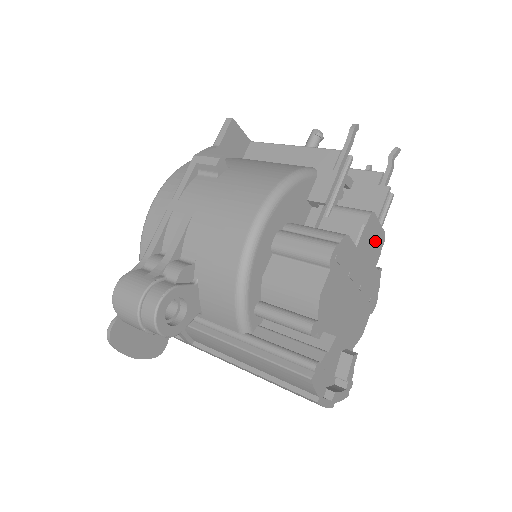
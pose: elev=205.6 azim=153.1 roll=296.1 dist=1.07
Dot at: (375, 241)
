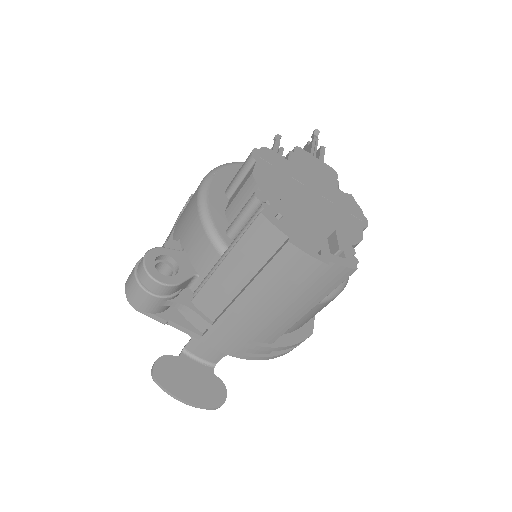
Dot at: (320, 169)
